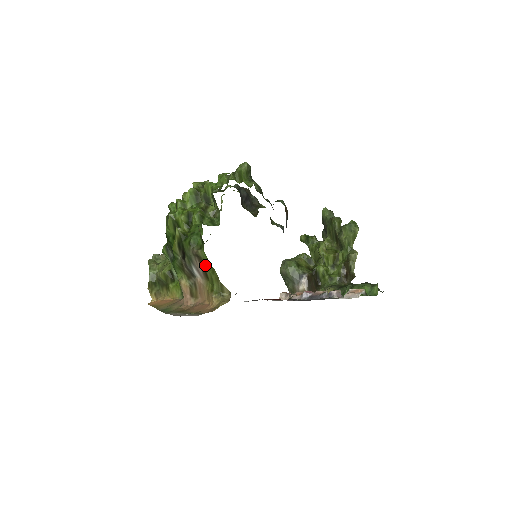
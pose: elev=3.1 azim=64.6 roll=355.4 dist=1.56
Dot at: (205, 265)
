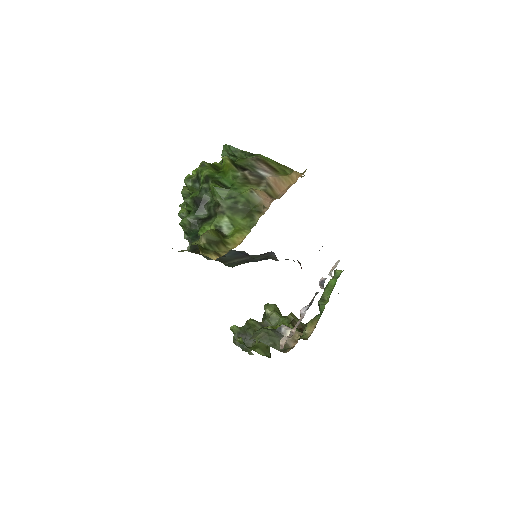
Dot at: (269, 162)
